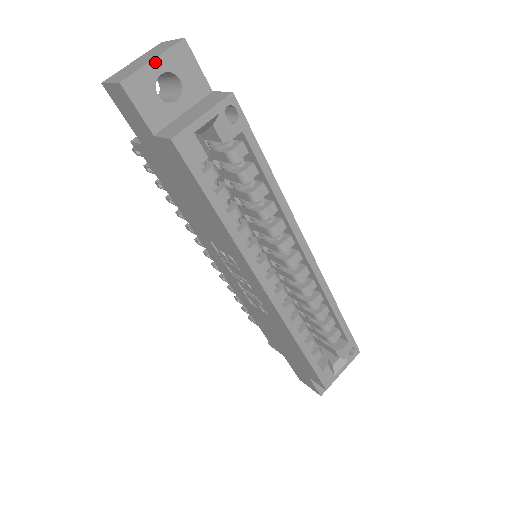
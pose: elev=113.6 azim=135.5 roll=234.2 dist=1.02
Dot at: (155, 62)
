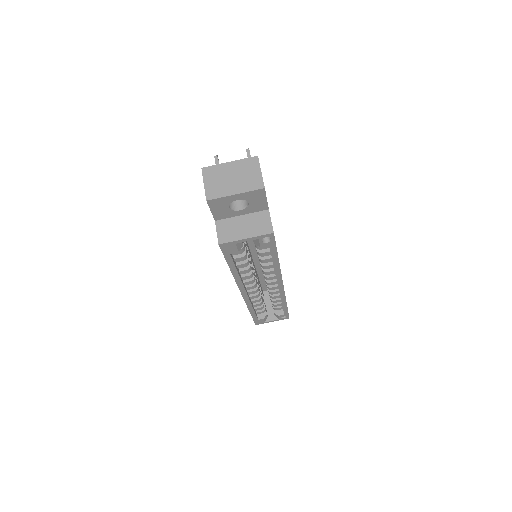
Dot at: (236, 195)
